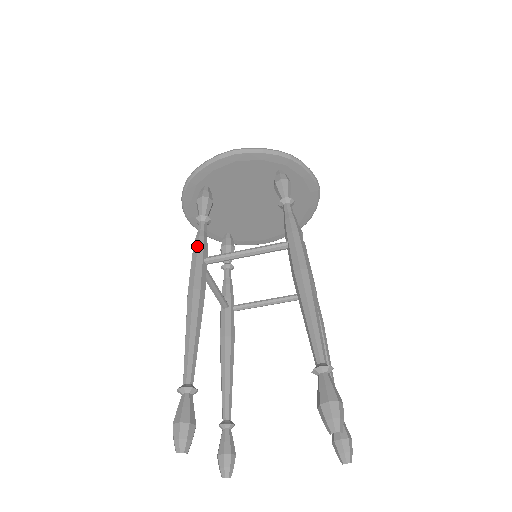
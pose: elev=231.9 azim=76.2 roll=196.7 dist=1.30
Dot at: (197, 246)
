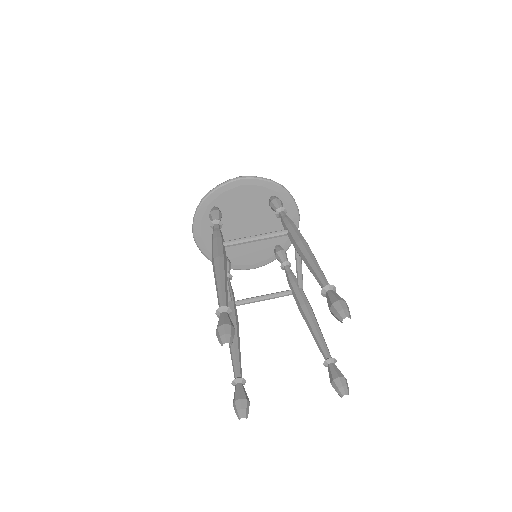
Dot at: (216, 235)
